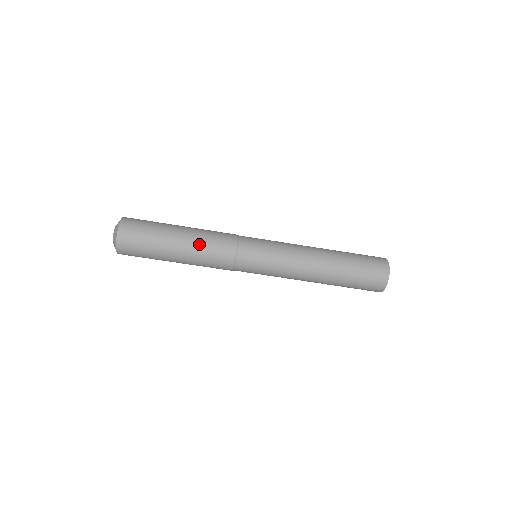
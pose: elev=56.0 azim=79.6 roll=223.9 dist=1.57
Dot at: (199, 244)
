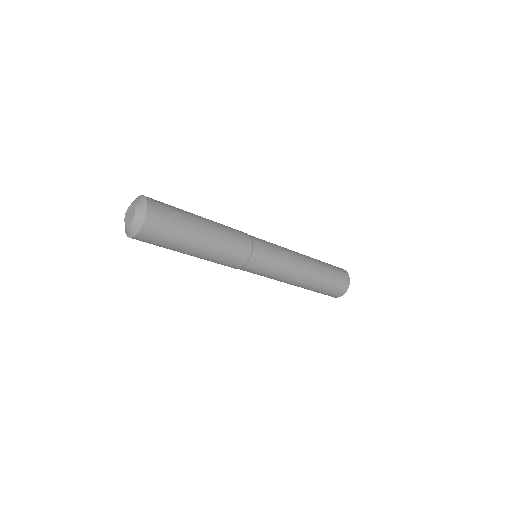
Dot at: (217, 253)
